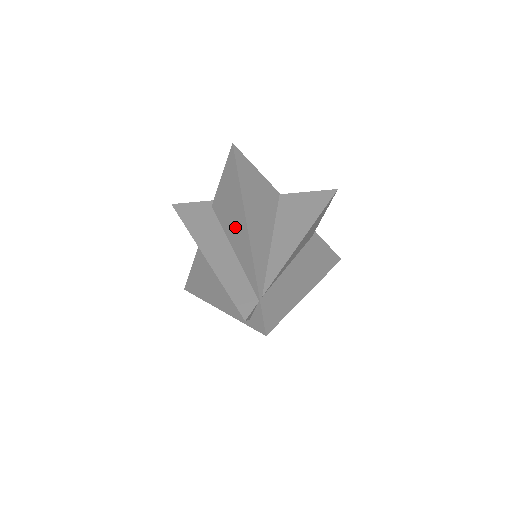
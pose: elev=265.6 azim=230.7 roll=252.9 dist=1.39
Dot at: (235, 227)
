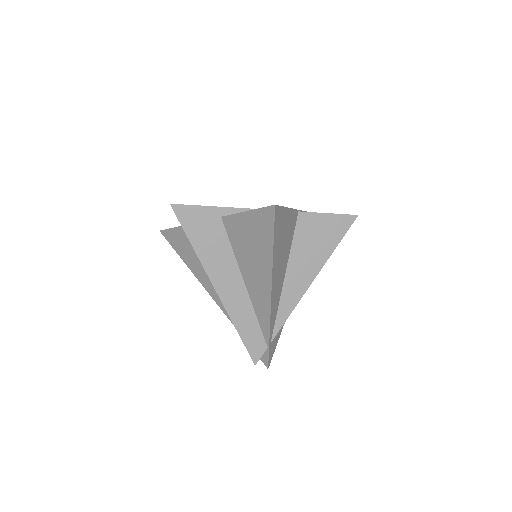
Dot at: (254, 276)
